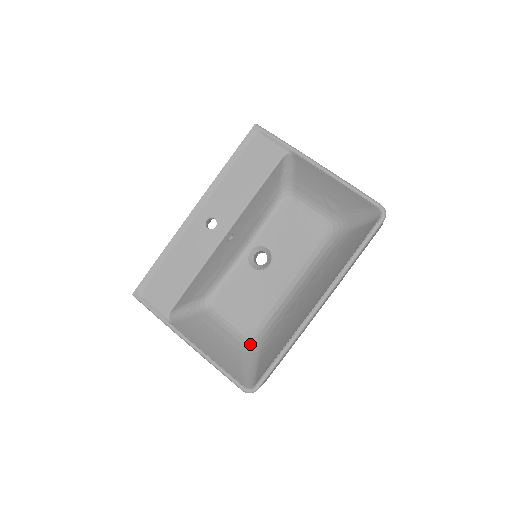
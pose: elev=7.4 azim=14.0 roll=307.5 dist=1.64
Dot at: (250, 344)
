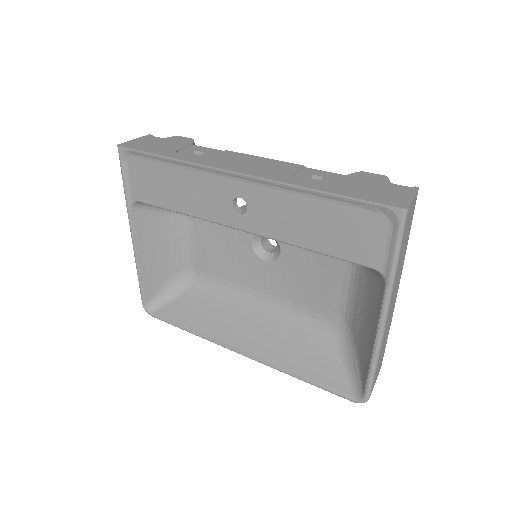
Dot at: (188, 276)
